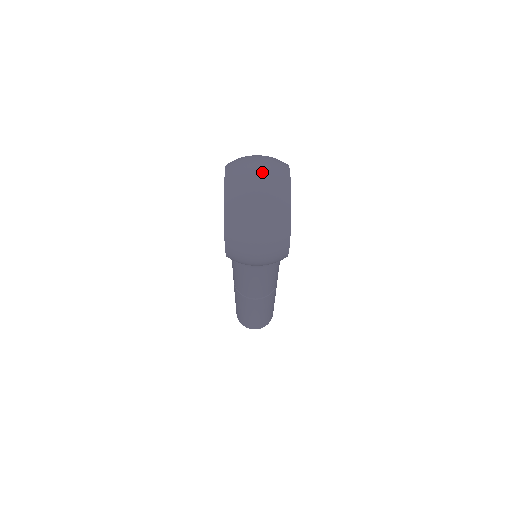
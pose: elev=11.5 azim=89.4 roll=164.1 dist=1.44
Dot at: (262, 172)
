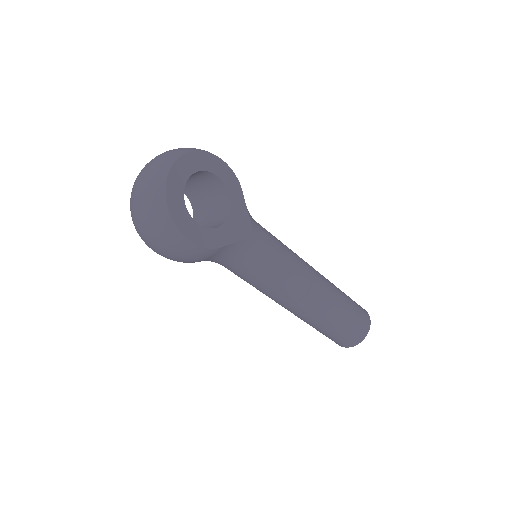
Dot at: (149, 166)
